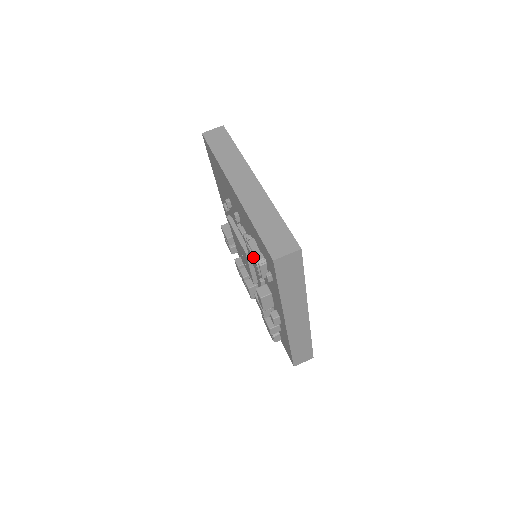
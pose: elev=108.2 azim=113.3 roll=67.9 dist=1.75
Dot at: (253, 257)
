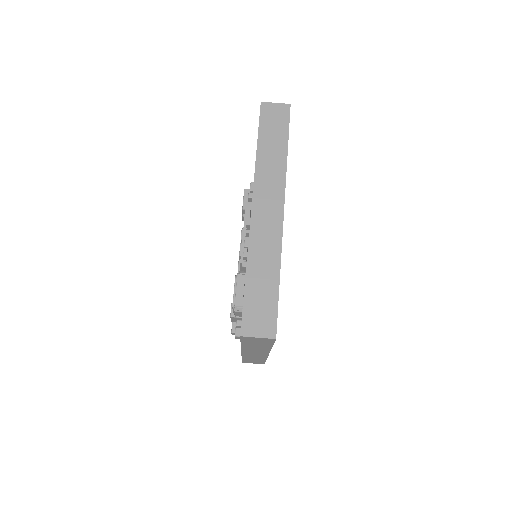
Dot at: (233, 297)
